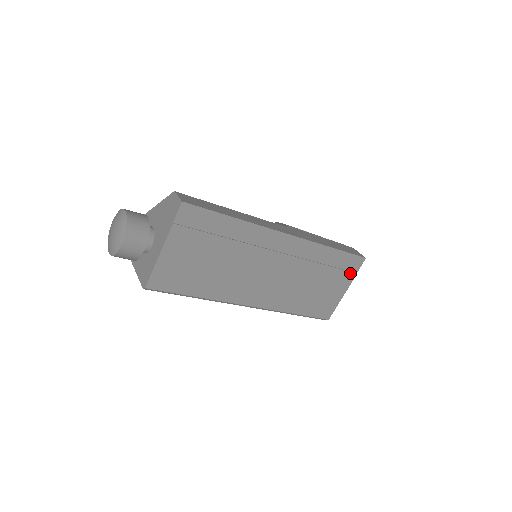
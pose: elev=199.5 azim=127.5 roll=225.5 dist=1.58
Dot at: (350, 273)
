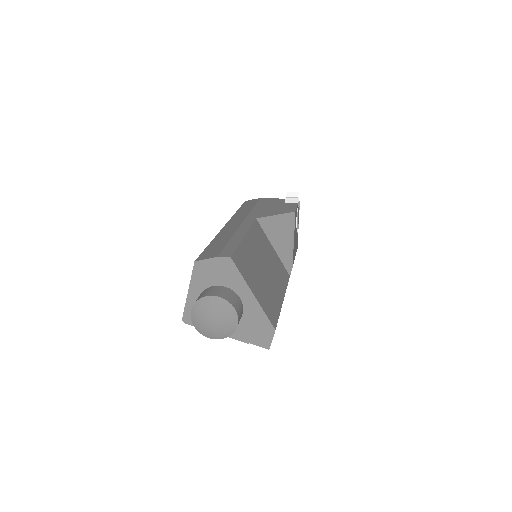
Dot at: occluded
